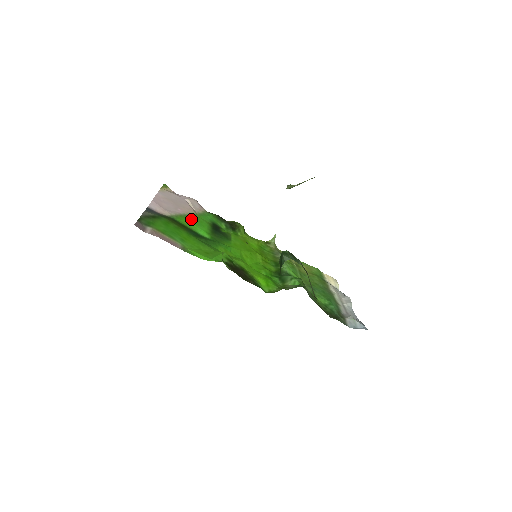
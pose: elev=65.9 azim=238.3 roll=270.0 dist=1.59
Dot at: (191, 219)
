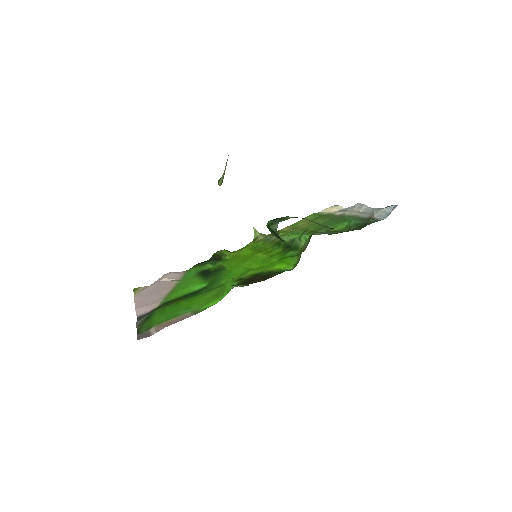
Dot at: (179, 288)
